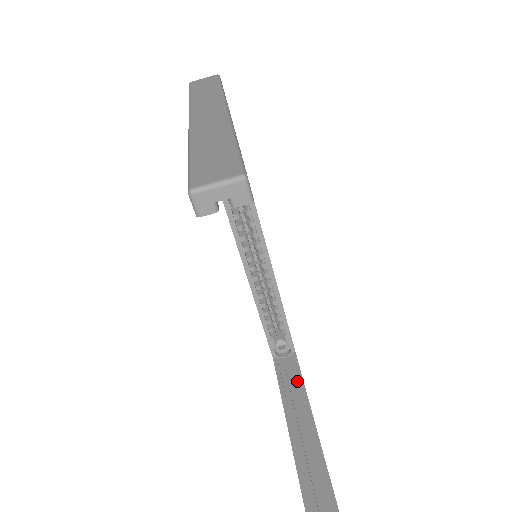
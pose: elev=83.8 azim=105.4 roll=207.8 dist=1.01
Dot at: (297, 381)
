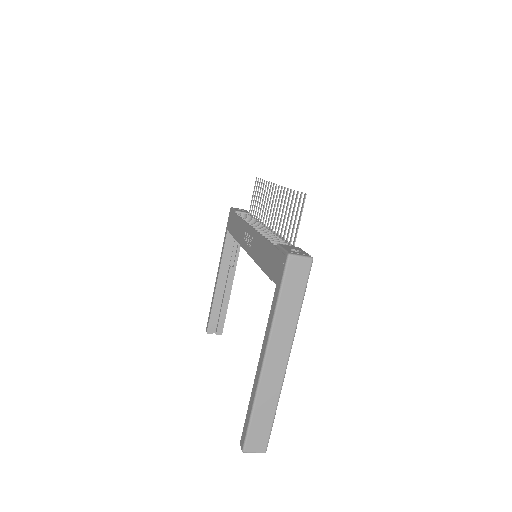
Dot at: (234, 254)
